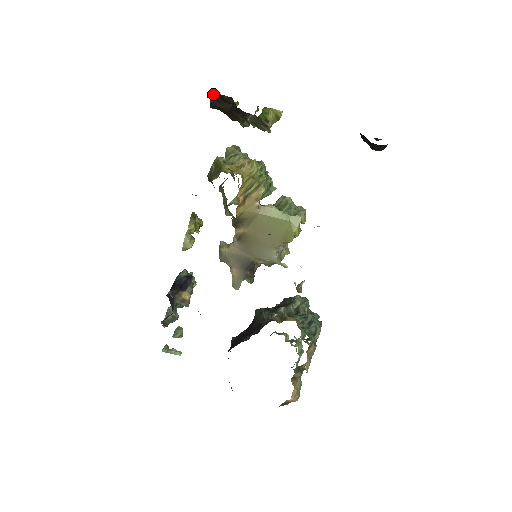
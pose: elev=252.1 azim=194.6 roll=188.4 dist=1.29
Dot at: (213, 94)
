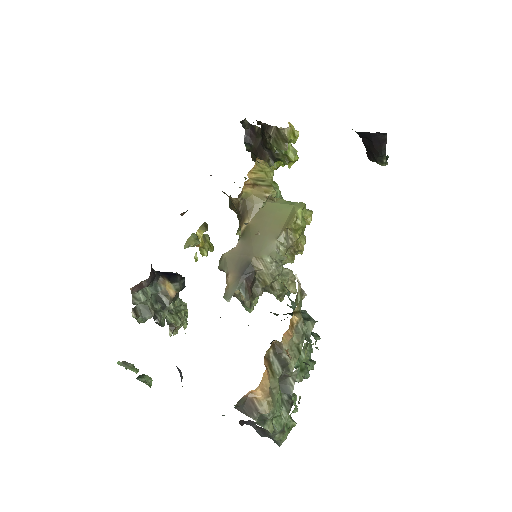
Dot at: (247, 125)
